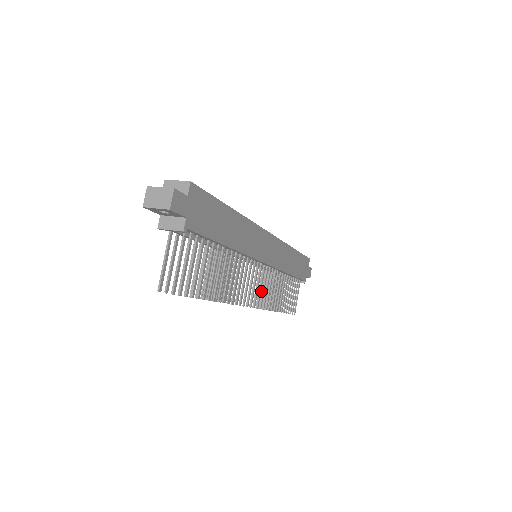
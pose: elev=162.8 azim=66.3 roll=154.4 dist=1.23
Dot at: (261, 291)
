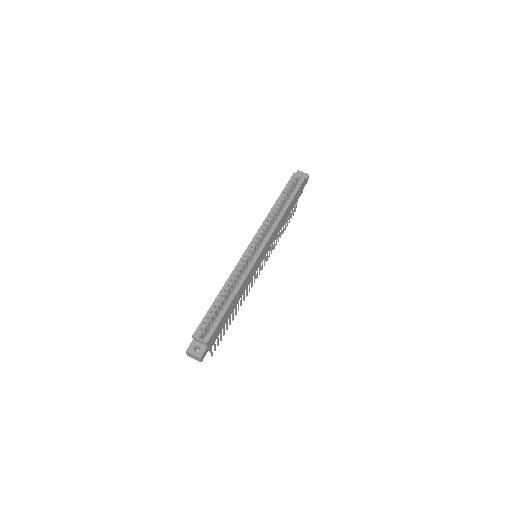
Dot at: occluded
